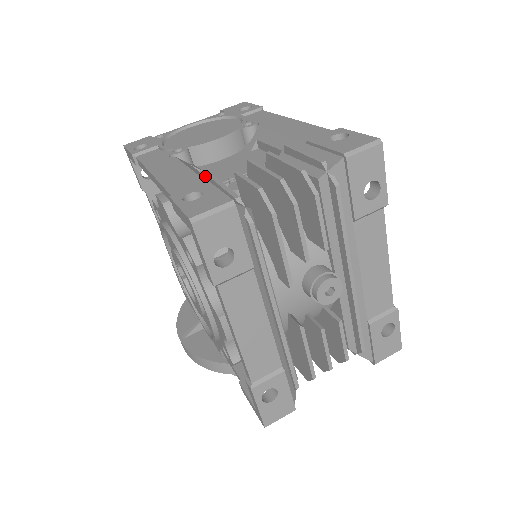
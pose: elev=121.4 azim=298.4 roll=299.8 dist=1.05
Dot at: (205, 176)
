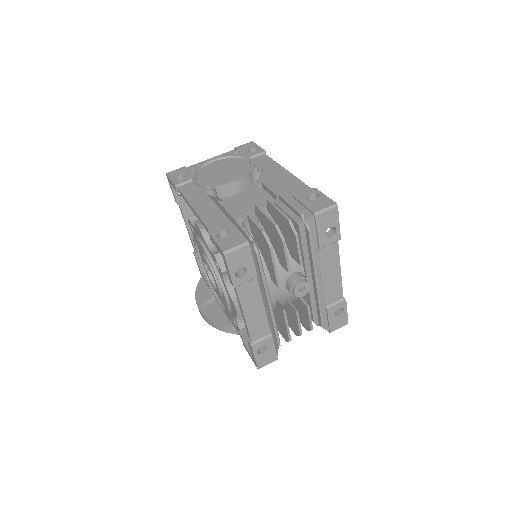
Dot at: occluded
